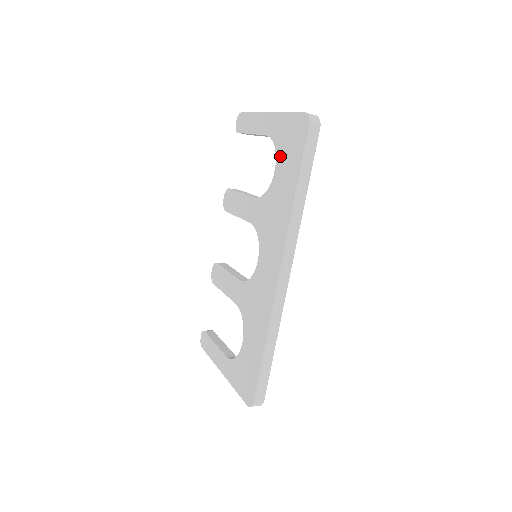
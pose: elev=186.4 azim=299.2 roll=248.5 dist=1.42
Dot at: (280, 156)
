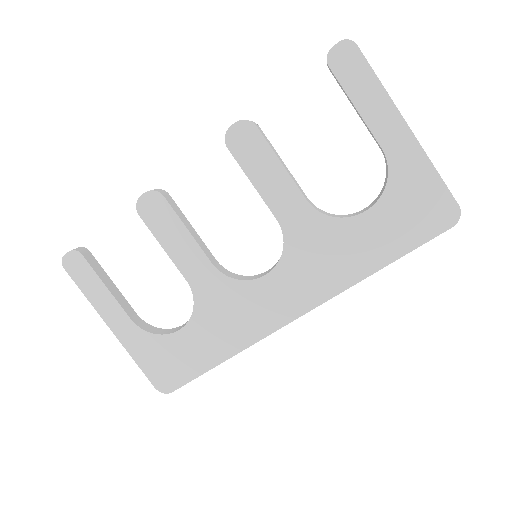
Dot at: (388, 206)
